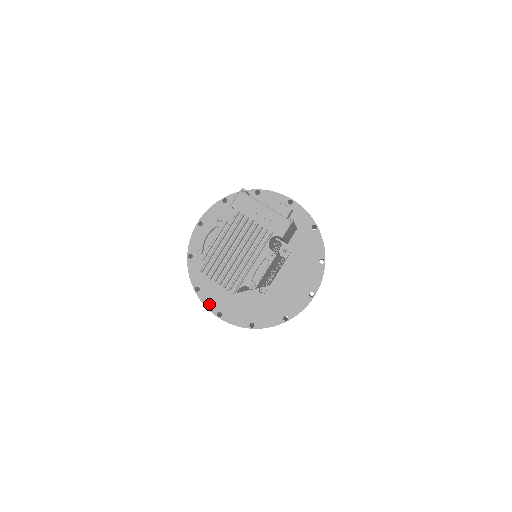
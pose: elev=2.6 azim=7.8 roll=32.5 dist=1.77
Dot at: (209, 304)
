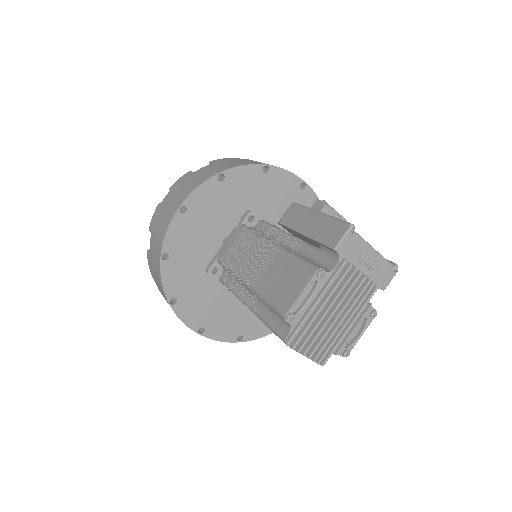
Dot at: (188, 319)
